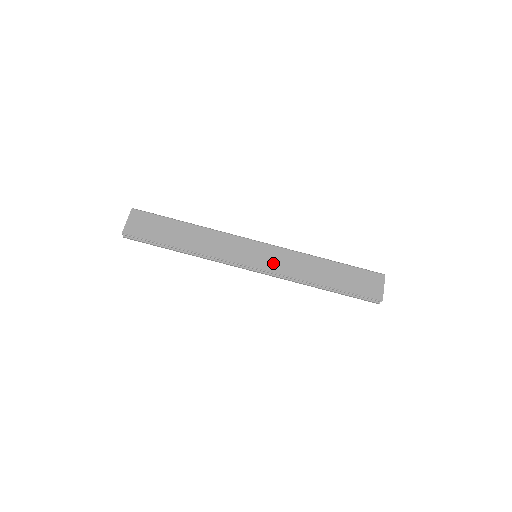
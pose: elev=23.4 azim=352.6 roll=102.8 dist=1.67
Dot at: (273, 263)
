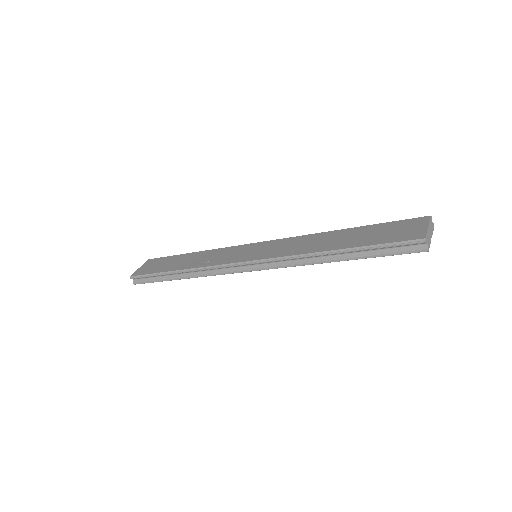
Dot at: (271, 252)
